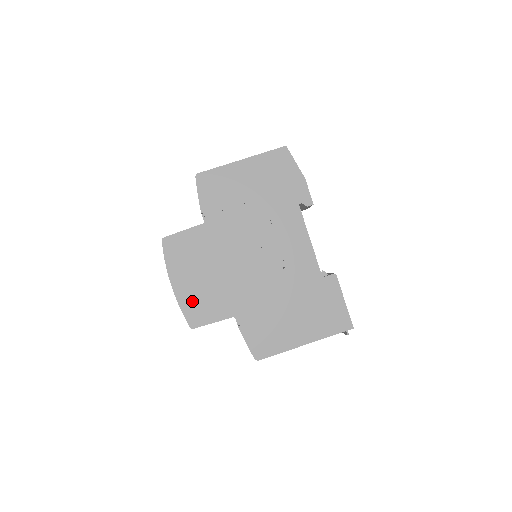
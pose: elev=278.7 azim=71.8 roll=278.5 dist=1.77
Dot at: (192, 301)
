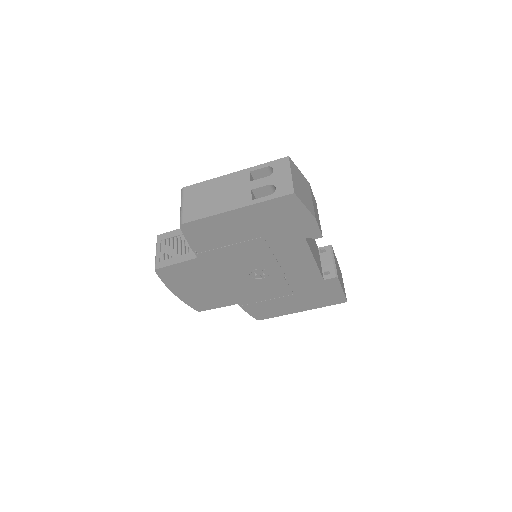
Dot at: (196, 300)
